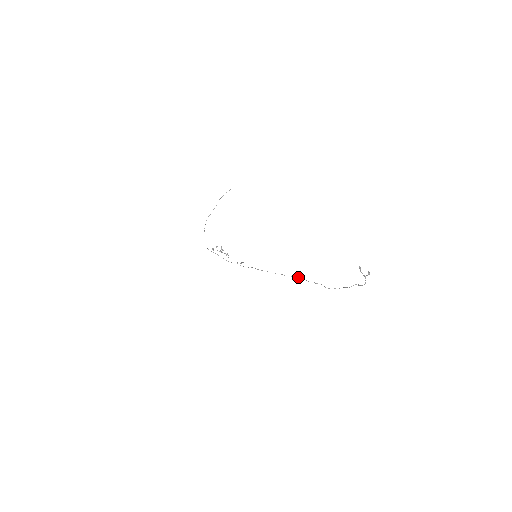
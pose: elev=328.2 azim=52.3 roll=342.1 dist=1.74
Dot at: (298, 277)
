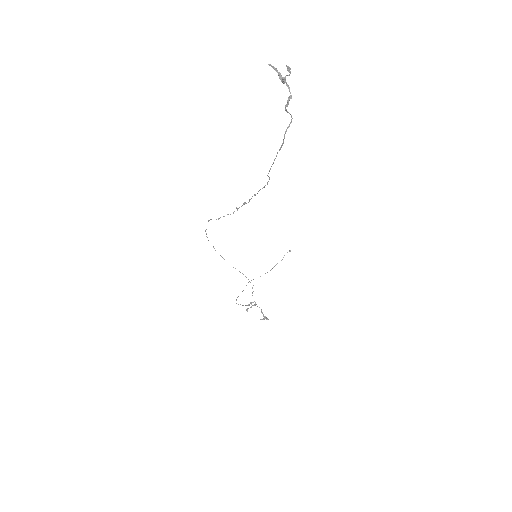
Dot at: occluded
